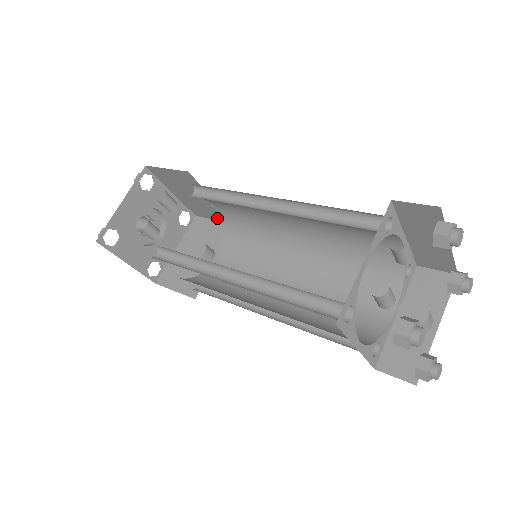
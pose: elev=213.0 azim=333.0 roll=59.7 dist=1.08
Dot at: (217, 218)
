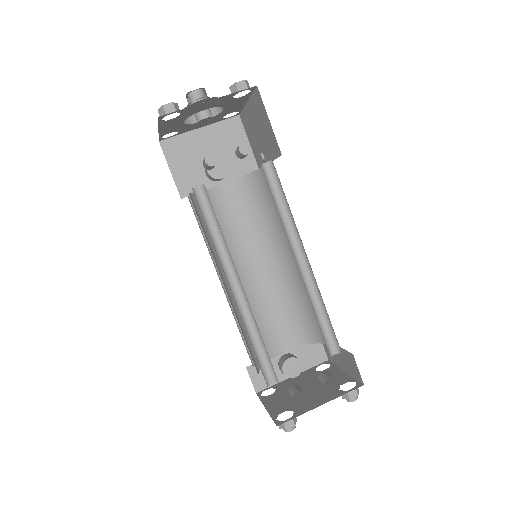
Dot at: (253, 148)
